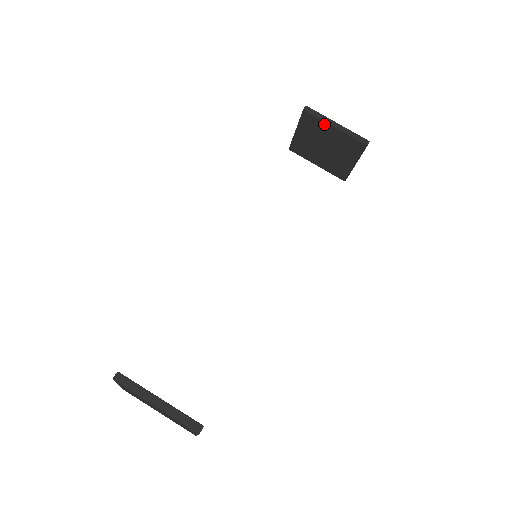
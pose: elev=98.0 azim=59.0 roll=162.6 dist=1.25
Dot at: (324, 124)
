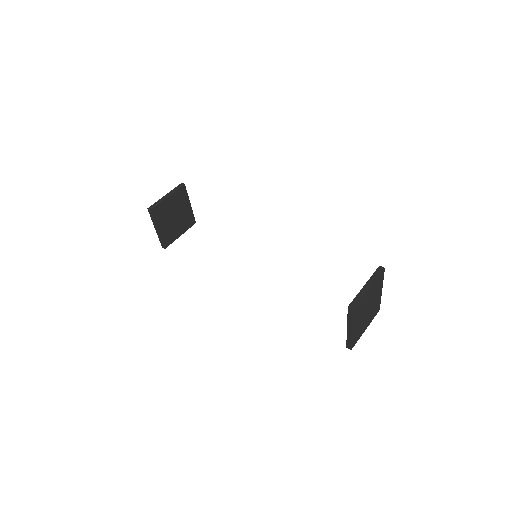
Dot at: occluded
